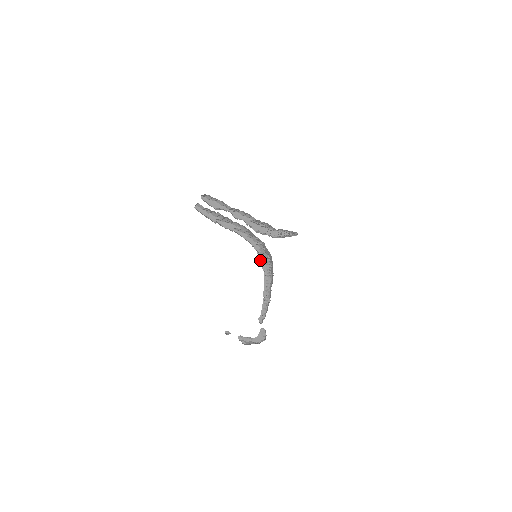
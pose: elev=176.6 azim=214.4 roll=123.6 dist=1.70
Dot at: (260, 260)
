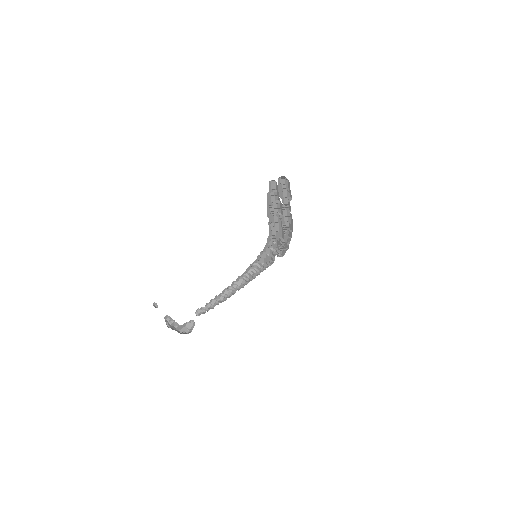
Dot at: occluded
